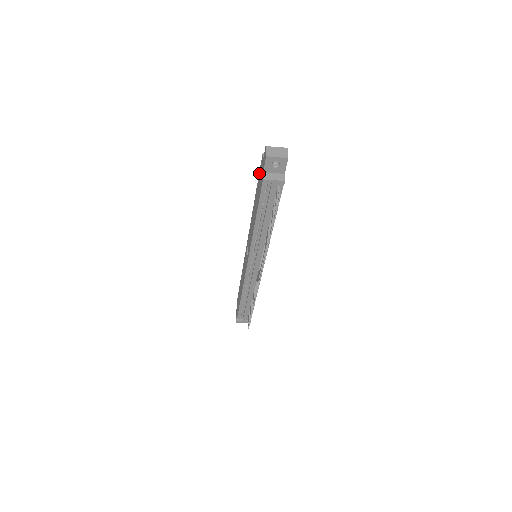
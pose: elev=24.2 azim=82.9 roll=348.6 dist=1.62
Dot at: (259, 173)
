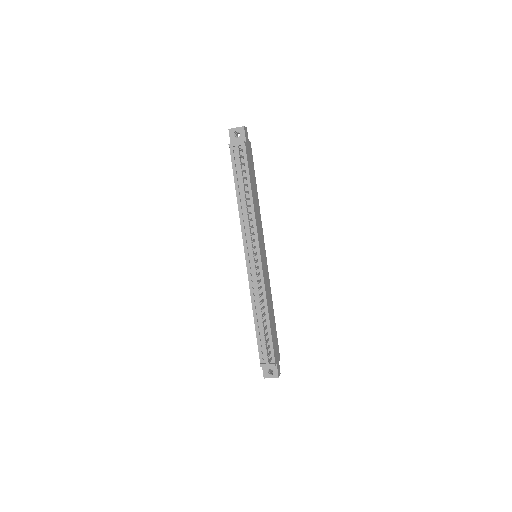
Dot at: occluded
